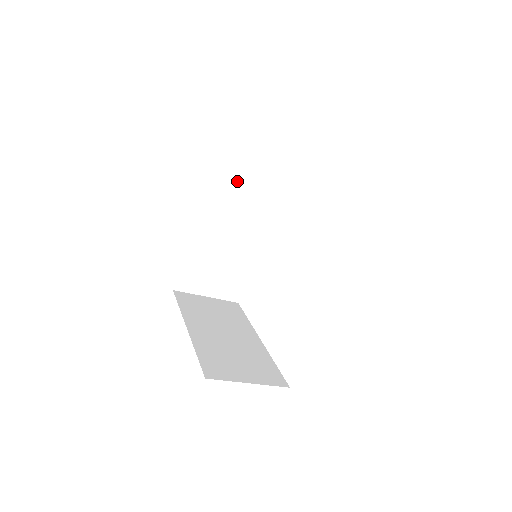
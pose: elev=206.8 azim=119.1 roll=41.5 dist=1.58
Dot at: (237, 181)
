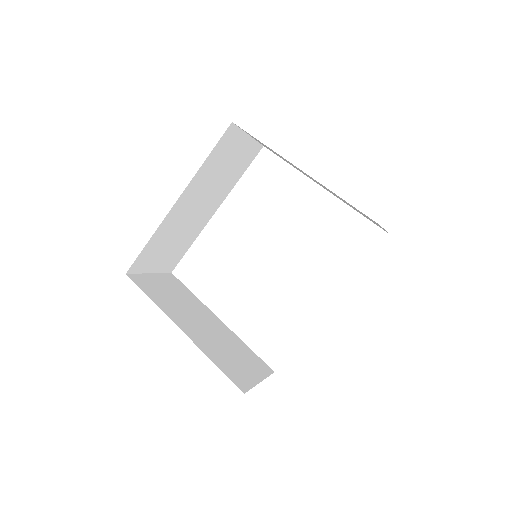
Dot at: (222, 160)
